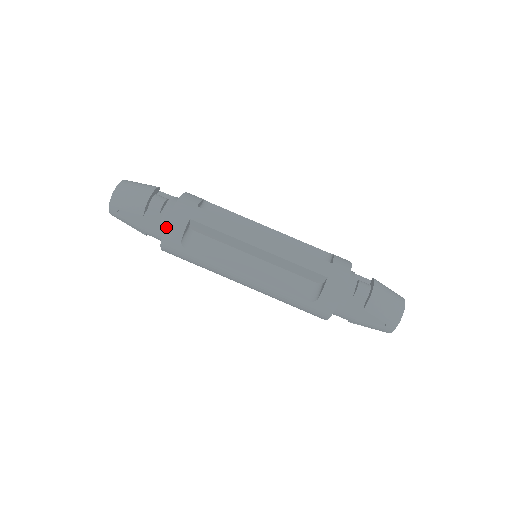
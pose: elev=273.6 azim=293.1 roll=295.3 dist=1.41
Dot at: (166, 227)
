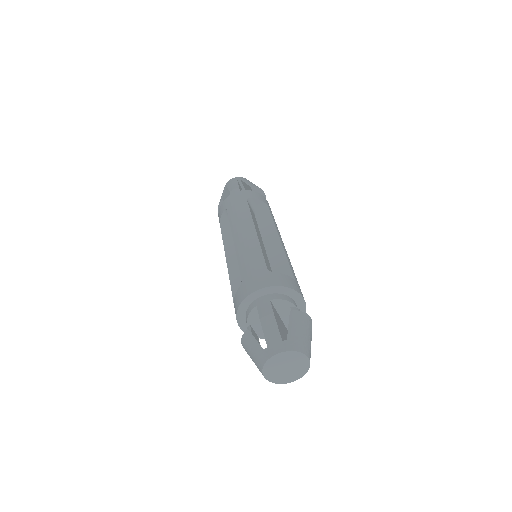
Dot at: (255, 192)
